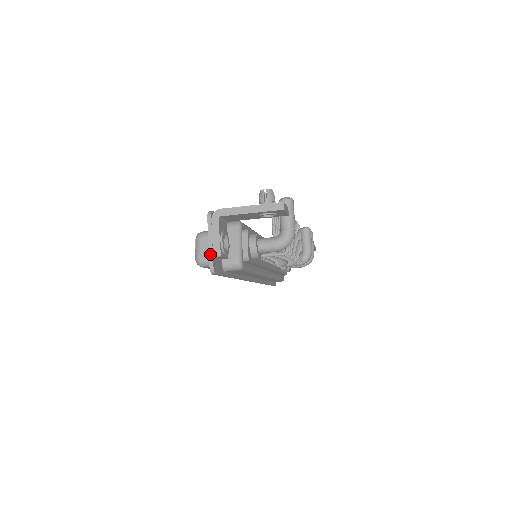
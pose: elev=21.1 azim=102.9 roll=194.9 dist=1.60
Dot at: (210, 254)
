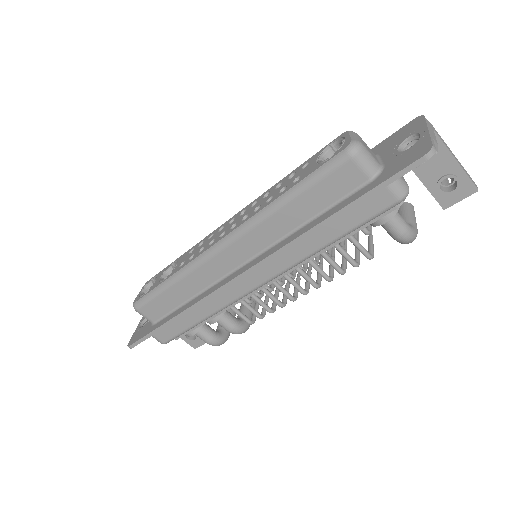
Dot at: (432, 138)
